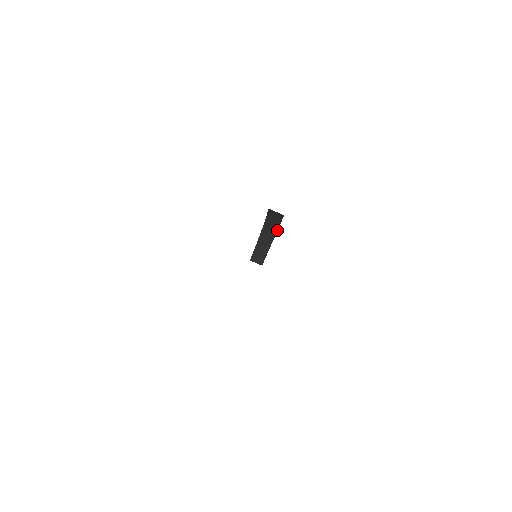
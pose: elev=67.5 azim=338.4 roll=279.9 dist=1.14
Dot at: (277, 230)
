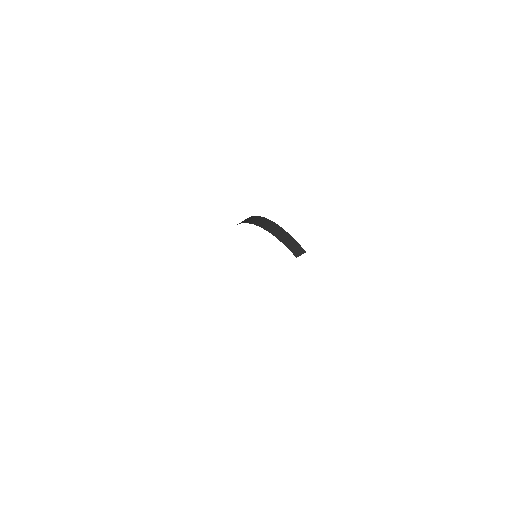
Dot at: (277, 225)
